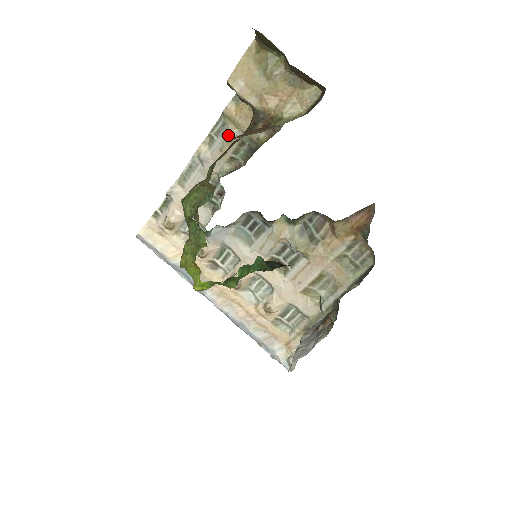
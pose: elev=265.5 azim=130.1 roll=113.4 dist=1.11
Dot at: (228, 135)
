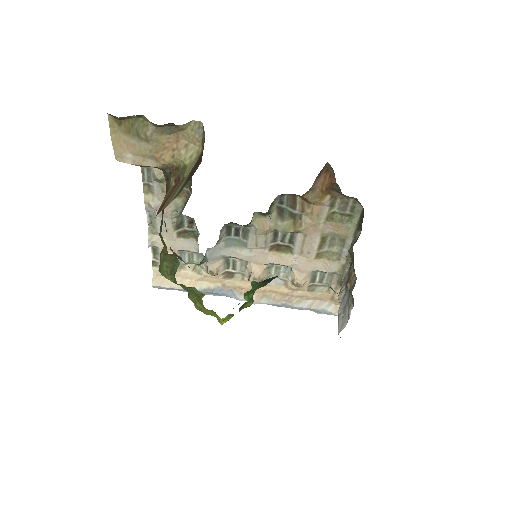
Dot at: (158, 179)
